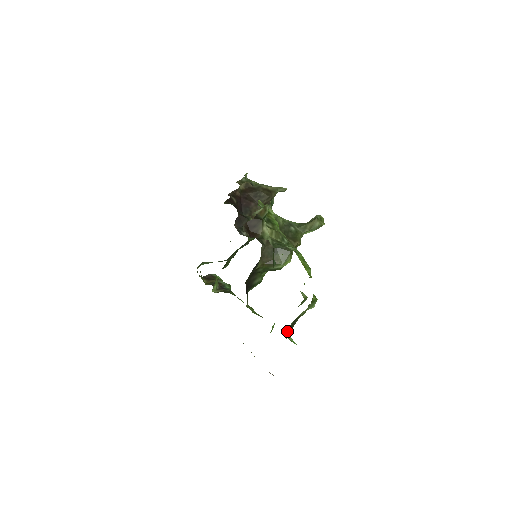
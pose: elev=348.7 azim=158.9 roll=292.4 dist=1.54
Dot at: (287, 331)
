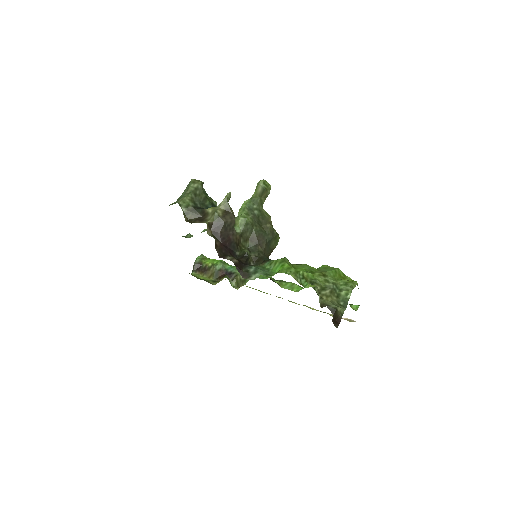
Dot at: (350, 306)
